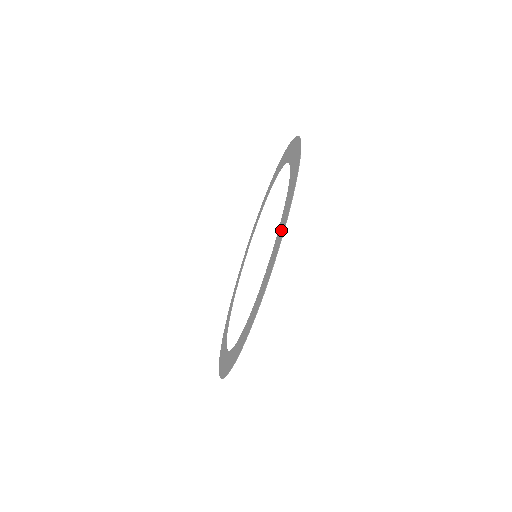
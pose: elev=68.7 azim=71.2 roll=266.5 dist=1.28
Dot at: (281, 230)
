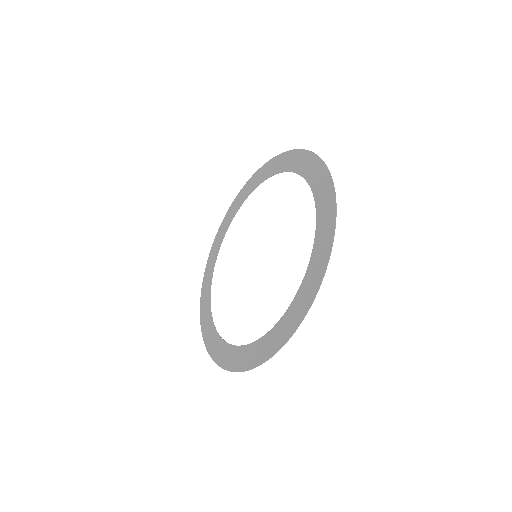
Dot at: (306, 296)
